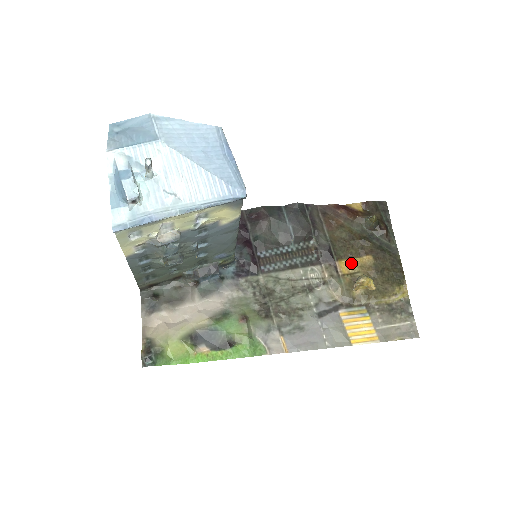
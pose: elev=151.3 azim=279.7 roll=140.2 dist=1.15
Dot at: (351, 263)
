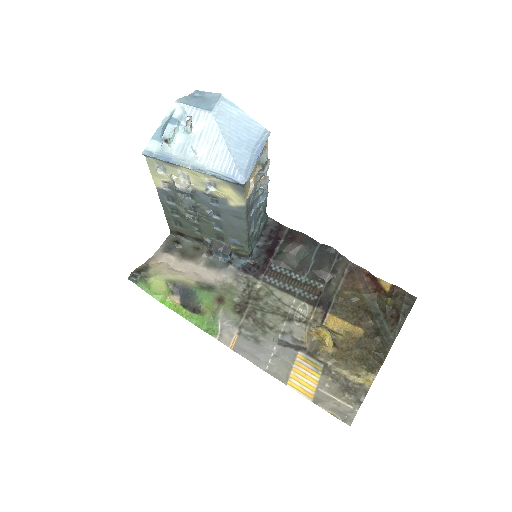
Dot at: (341, 323)
